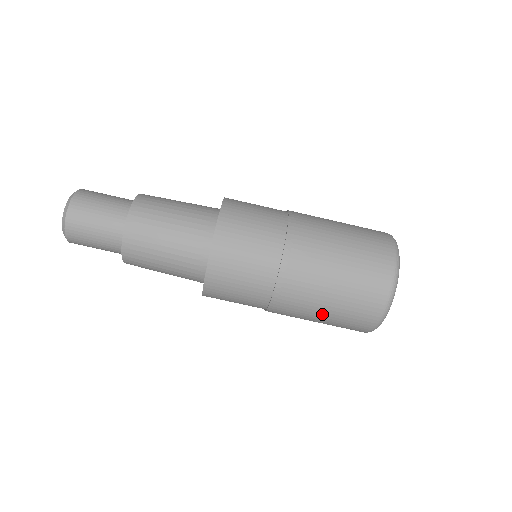
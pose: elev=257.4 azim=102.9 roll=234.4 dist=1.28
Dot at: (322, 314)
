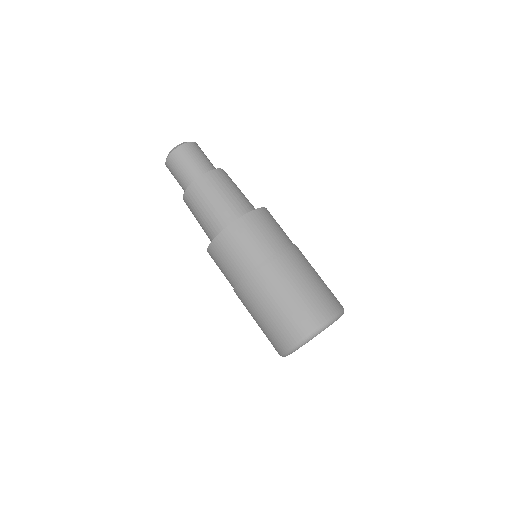
Dot at: (289, 294)
